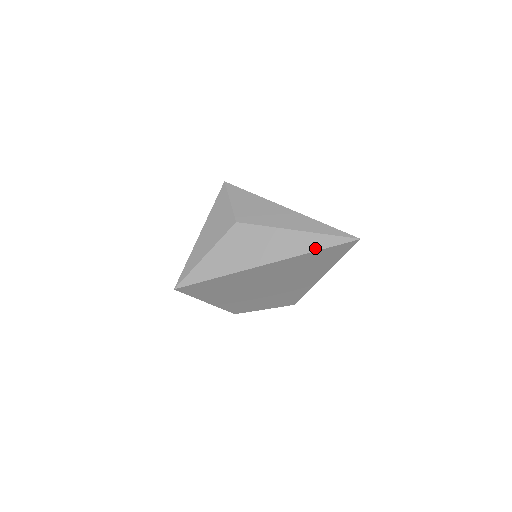
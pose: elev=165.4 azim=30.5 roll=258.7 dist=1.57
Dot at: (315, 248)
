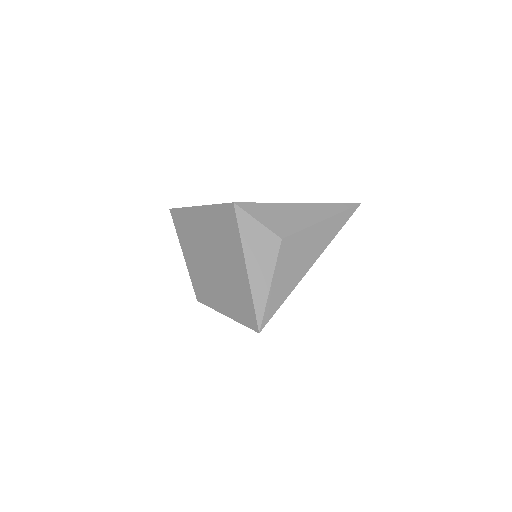
Dot at: (340, 227)
